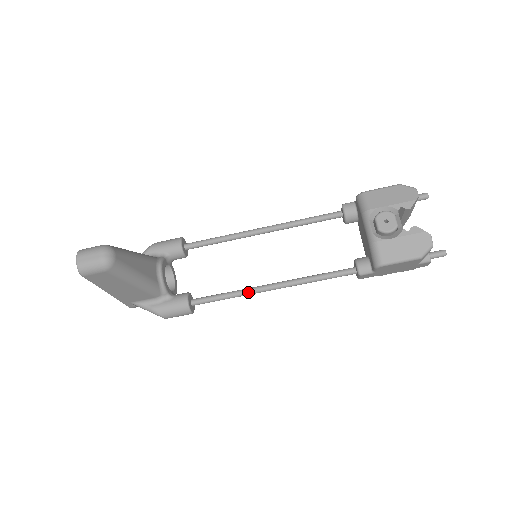
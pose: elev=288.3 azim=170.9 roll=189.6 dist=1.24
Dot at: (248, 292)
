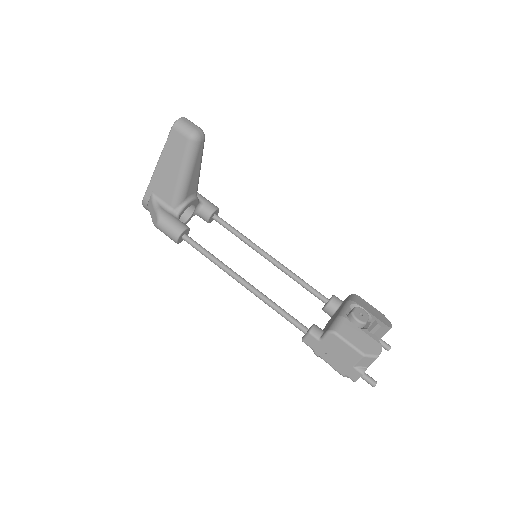
Dot at: (227, 267)
